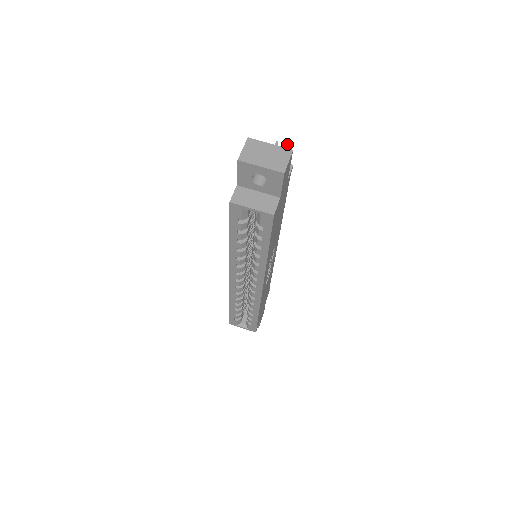
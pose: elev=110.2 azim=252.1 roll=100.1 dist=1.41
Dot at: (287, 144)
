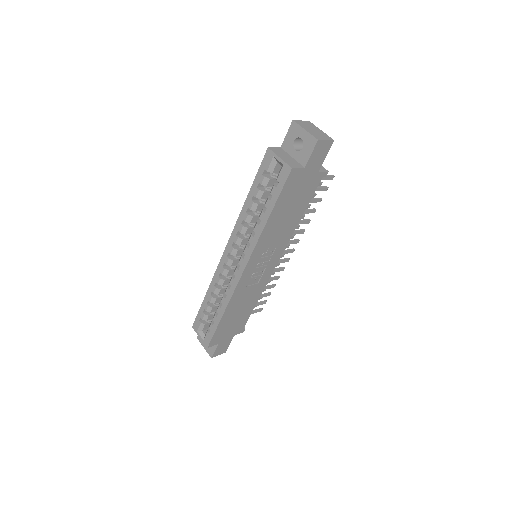
Dot at: occluded
